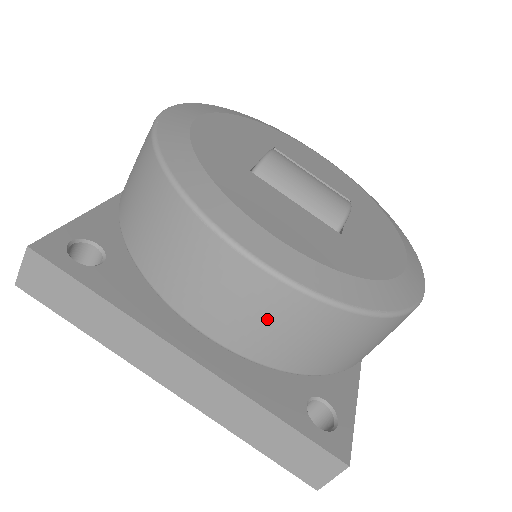
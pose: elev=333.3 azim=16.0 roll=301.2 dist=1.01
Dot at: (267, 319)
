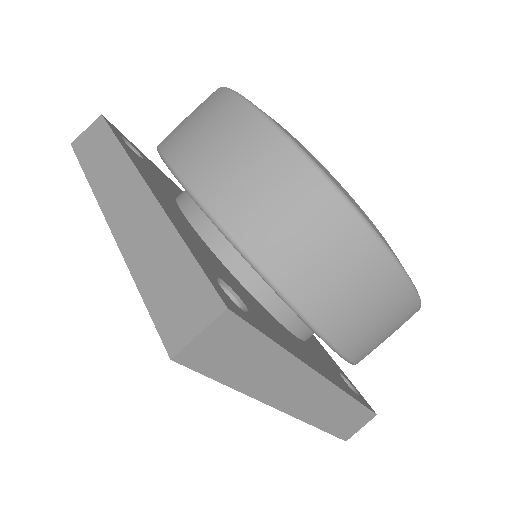
Dot at: (229, 146)
